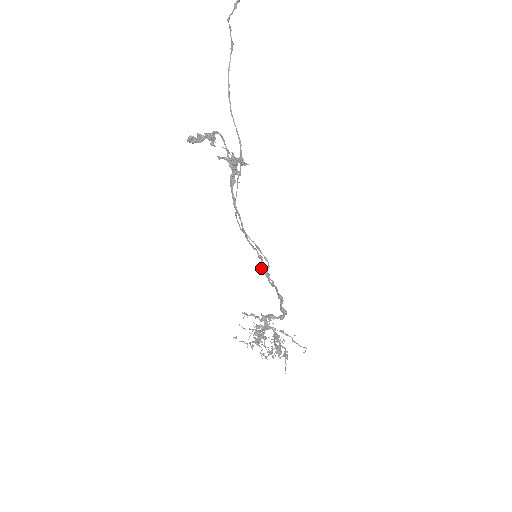
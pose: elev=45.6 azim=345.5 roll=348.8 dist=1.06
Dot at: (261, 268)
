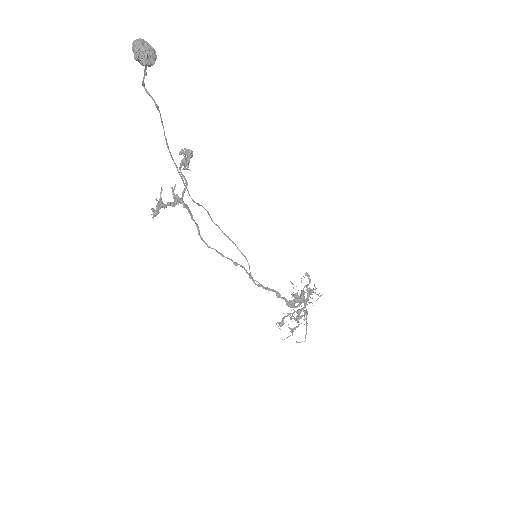
Dot at: (245, 269)
